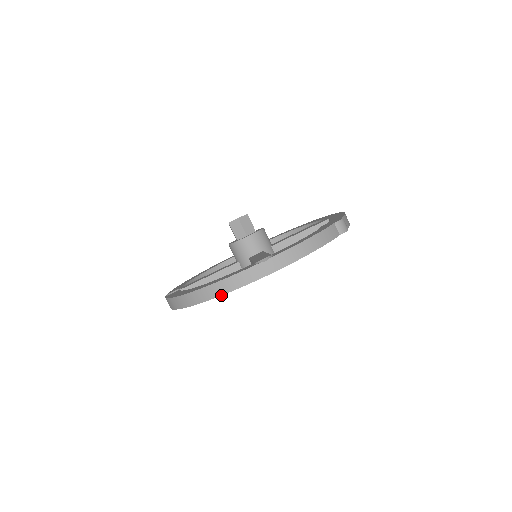
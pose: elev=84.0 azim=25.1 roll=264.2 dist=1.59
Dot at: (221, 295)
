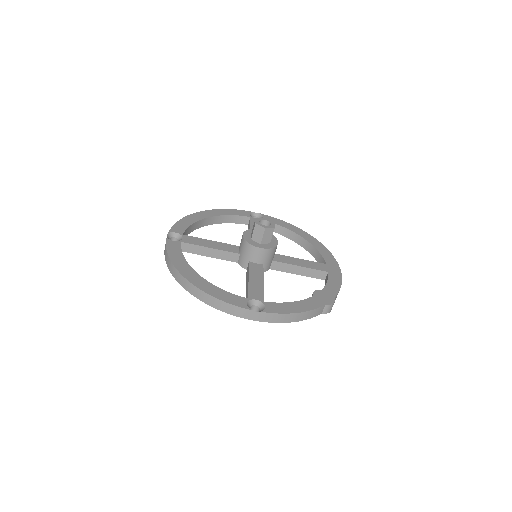
Dot at: (208, 304)
